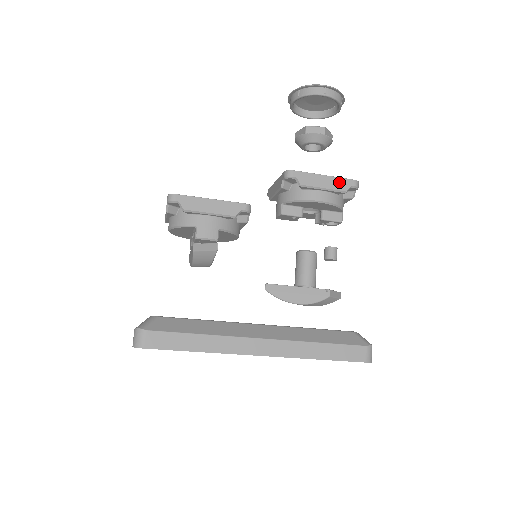
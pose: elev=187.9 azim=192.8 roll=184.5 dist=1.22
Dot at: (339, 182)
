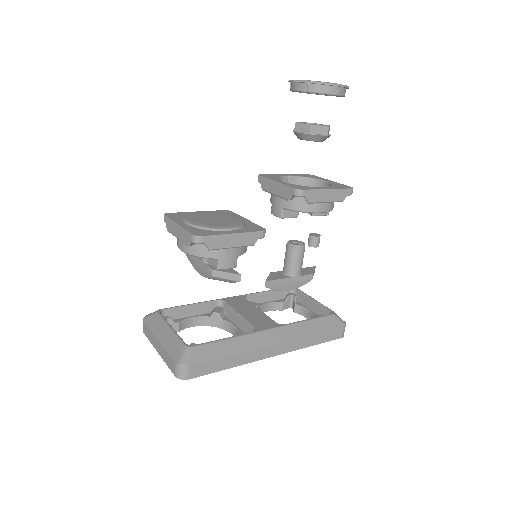
Dot at: (339, 193)
